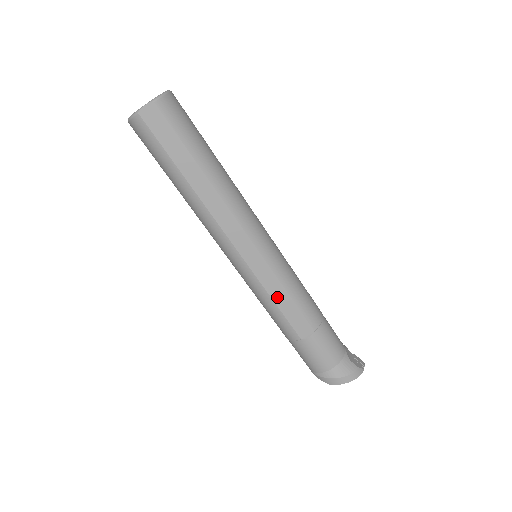
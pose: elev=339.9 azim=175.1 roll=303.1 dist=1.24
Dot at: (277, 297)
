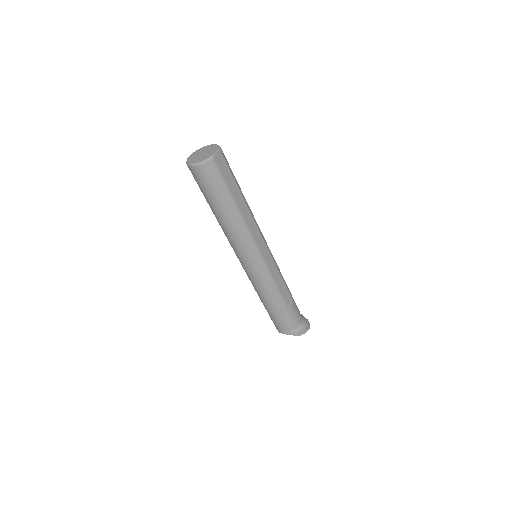
Dot at: (276, 279)
